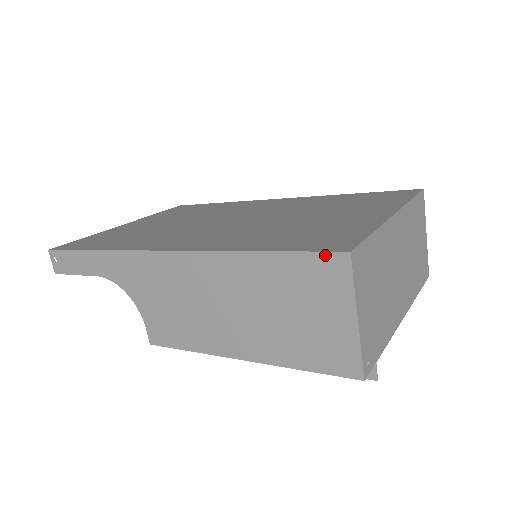
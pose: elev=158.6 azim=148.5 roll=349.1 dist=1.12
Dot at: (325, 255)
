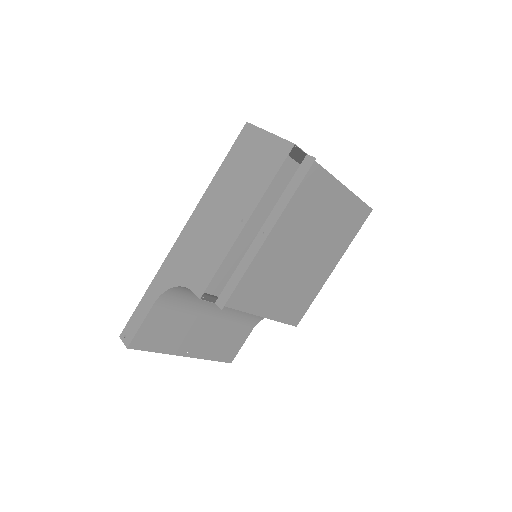
Dot at: (240, 135)
